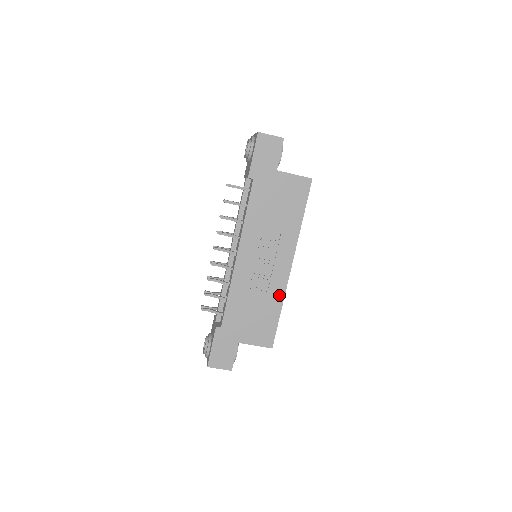
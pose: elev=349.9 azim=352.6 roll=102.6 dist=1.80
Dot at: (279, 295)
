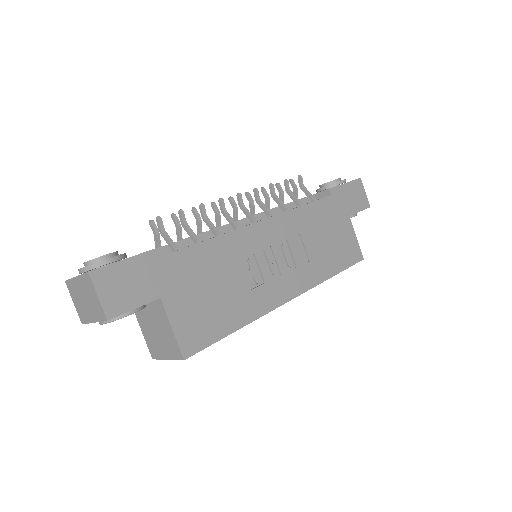
Dot at: (254, 310)
